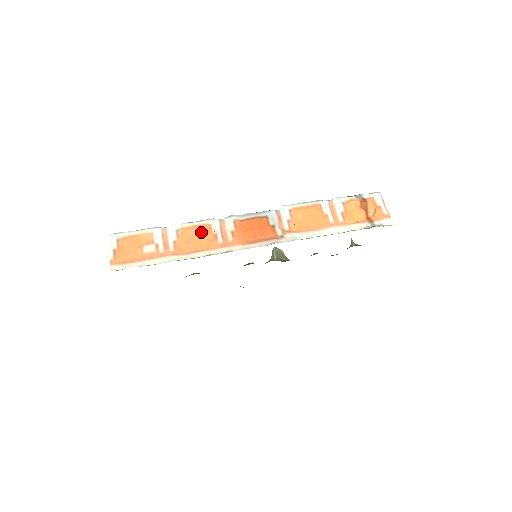
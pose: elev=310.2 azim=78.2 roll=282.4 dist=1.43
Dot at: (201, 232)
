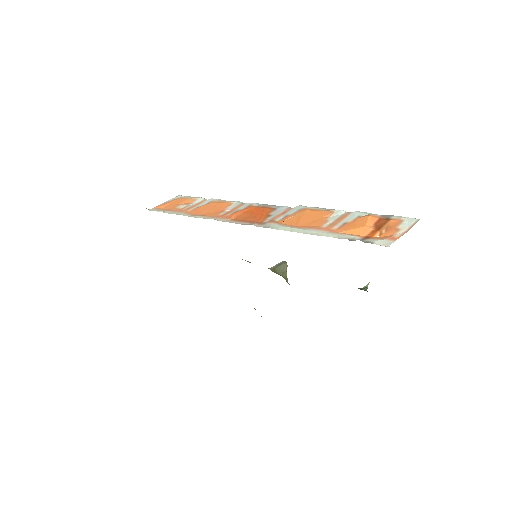
Dot at: (219, 205)
